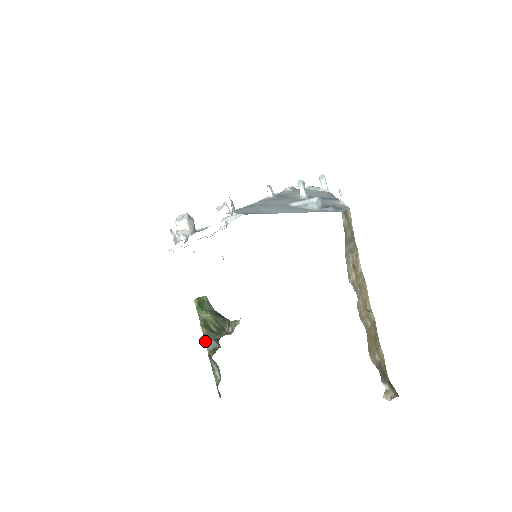
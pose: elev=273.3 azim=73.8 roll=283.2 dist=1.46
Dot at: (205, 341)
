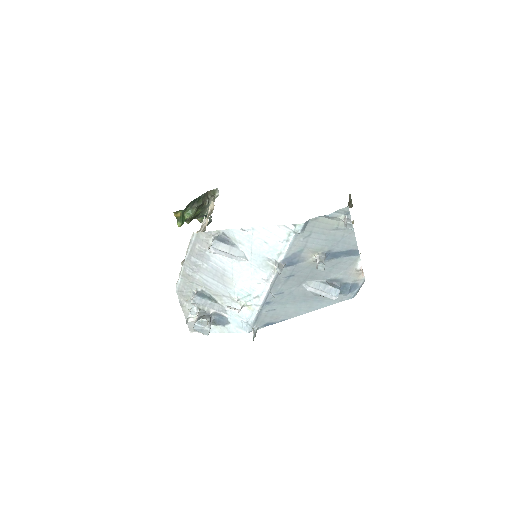
Dot at: occluded
